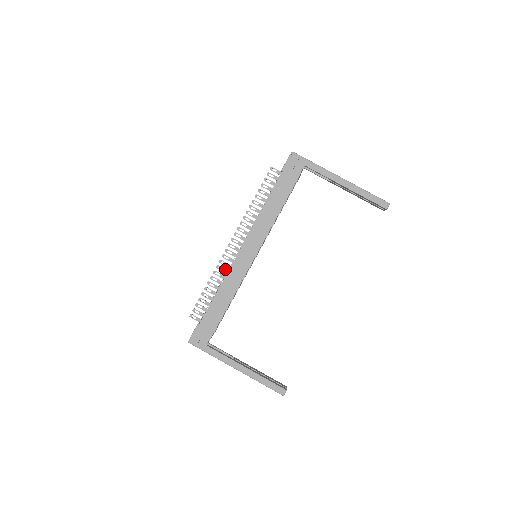
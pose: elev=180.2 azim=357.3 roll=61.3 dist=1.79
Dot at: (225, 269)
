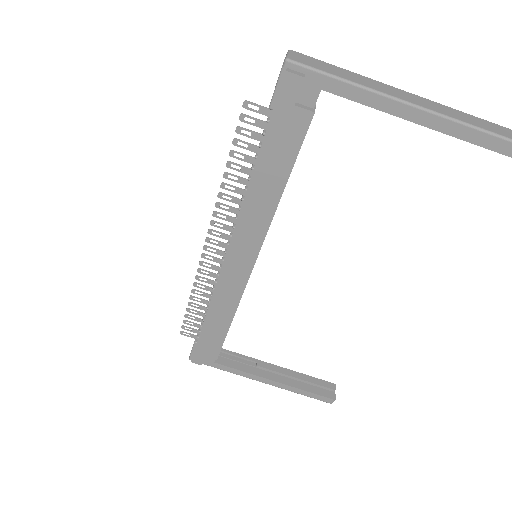
Dot at: (210, 280)
